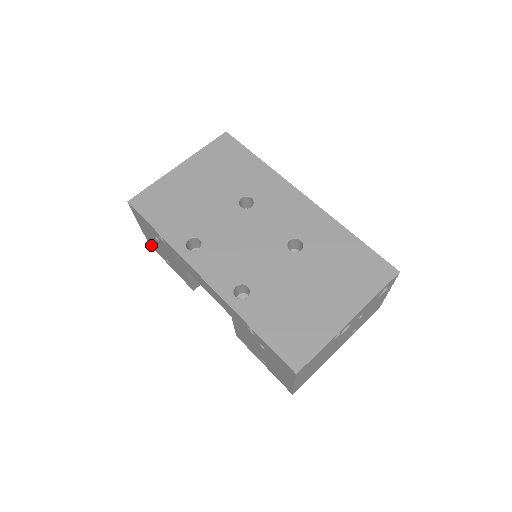
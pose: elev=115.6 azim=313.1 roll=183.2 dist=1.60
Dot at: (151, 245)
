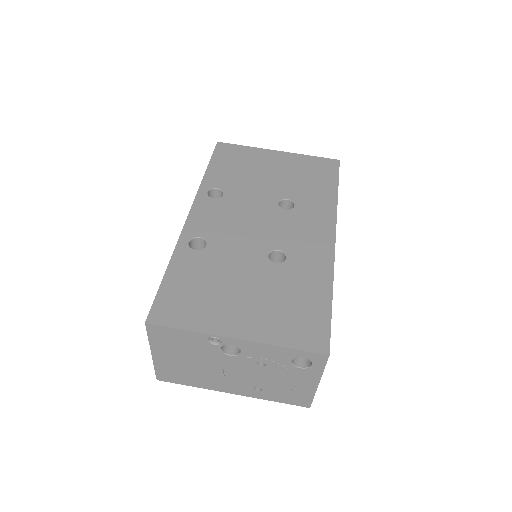
Dot at: occluded
